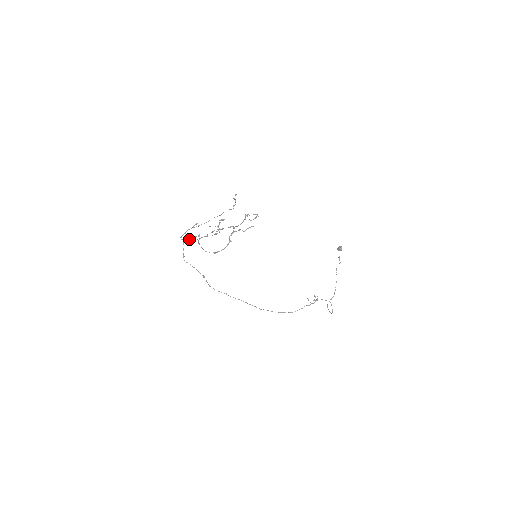
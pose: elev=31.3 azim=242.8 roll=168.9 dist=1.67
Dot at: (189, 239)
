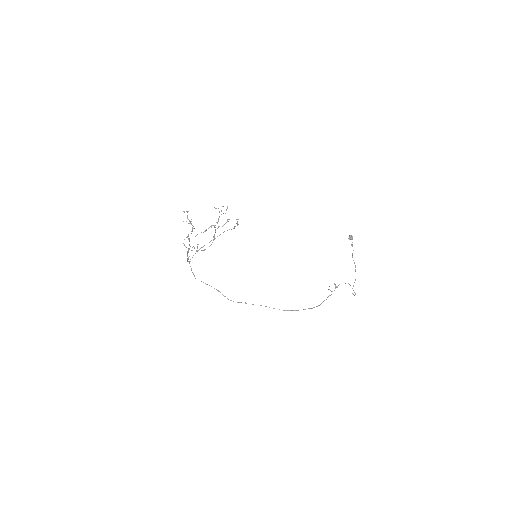
Dot at: occluded
